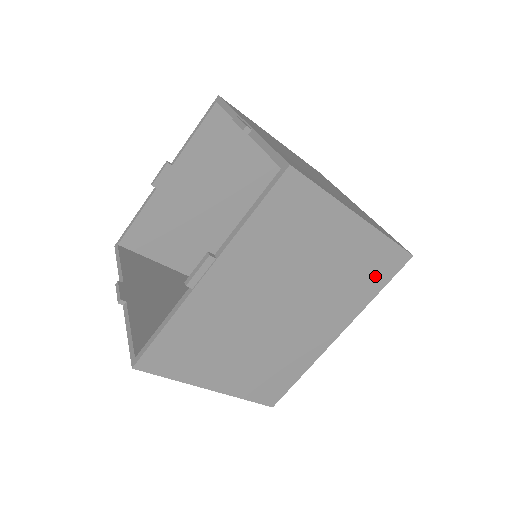
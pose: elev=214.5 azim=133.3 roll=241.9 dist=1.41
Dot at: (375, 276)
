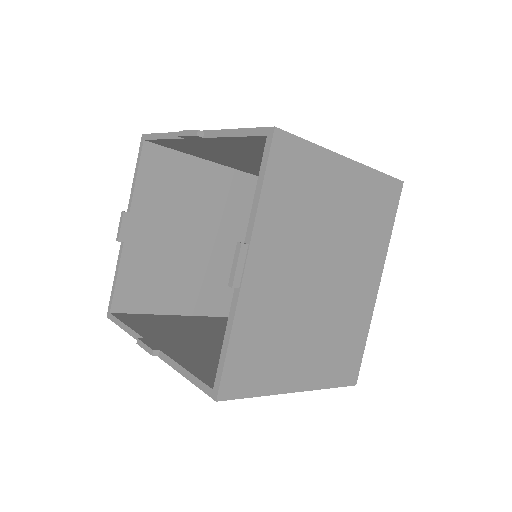
Dot at: occluded
